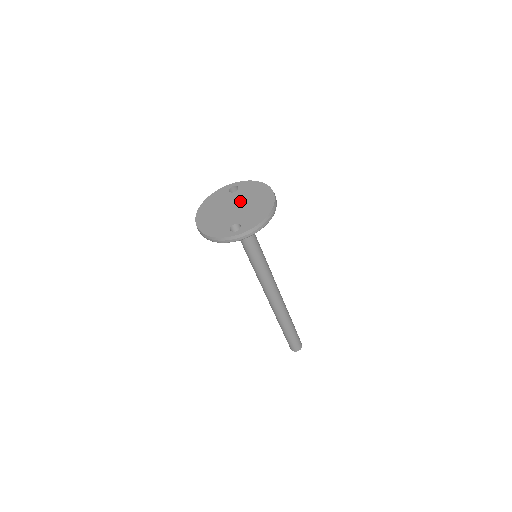
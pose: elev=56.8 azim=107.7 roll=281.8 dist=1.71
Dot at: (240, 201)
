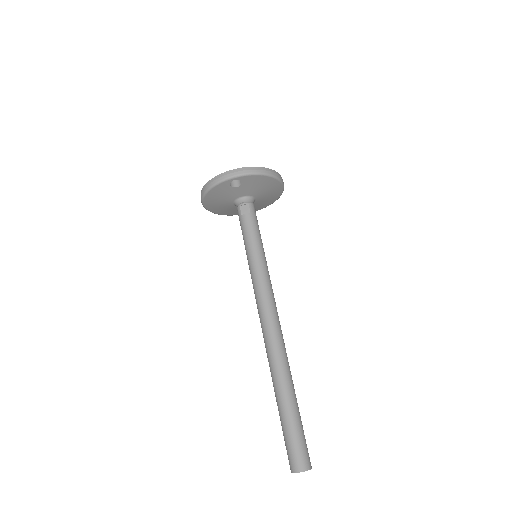
Dot at: occluded
